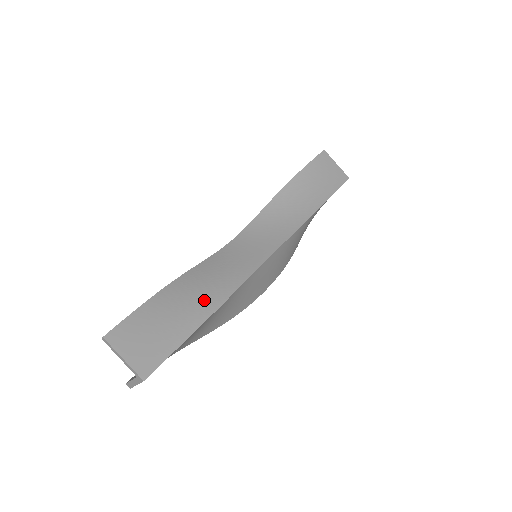
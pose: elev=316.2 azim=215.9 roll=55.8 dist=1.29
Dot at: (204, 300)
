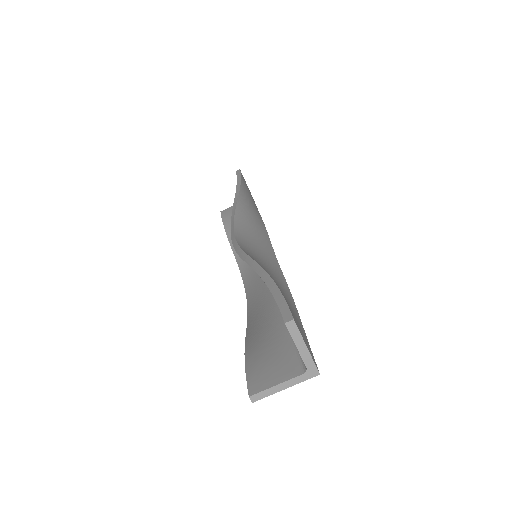
Dot at: (284, 291)
